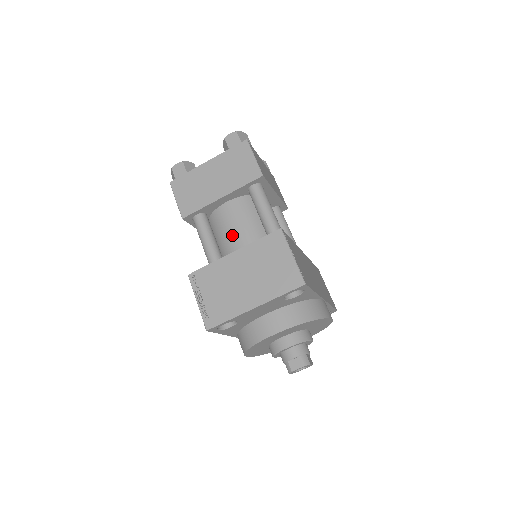
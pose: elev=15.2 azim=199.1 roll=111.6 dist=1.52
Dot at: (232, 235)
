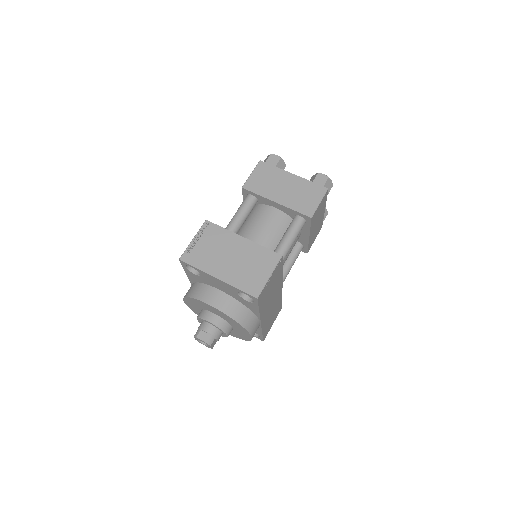
Dot at: (256, 229)
